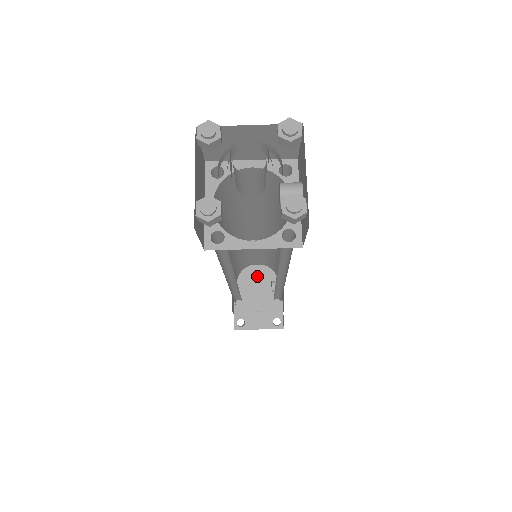
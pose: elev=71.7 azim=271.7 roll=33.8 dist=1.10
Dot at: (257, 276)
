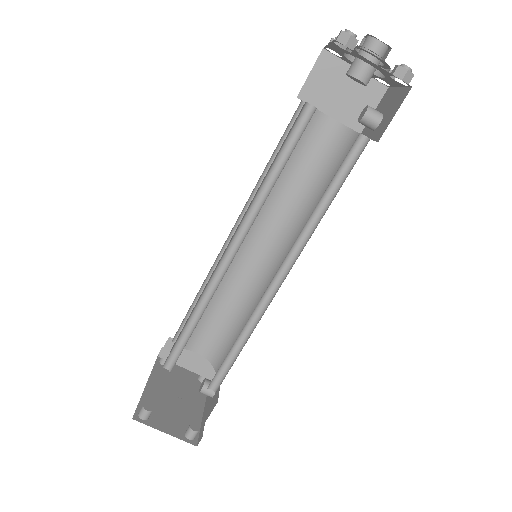
Dot at: (179, 383)
